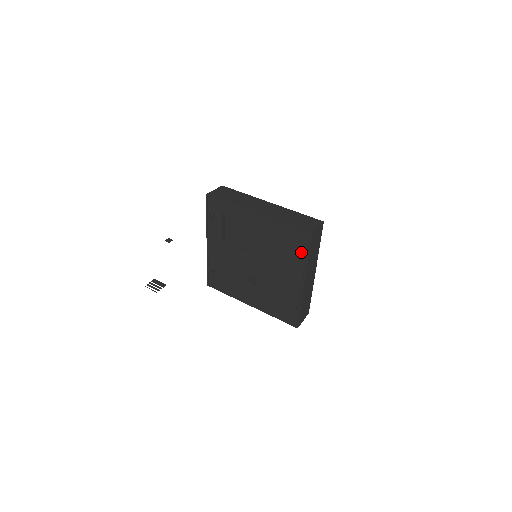
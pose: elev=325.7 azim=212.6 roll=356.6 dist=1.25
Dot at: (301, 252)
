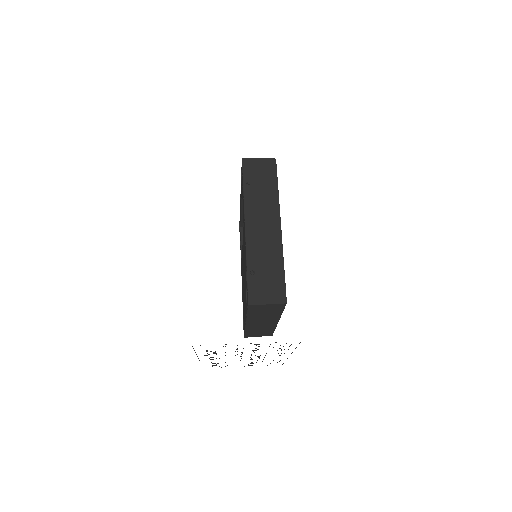
Dot at: occluded
